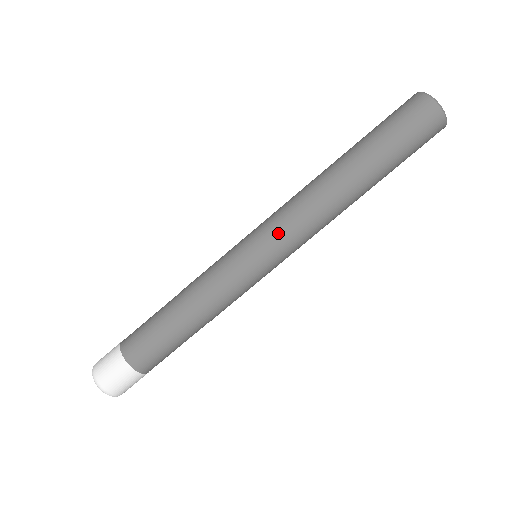
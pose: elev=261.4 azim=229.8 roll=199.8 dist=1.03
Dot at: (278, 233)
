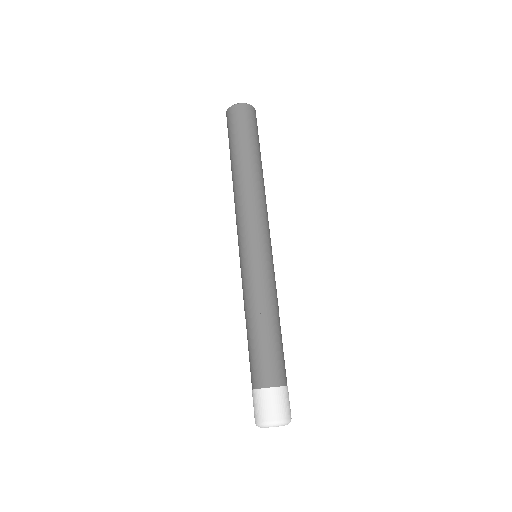
Dot at: (248, 228)
